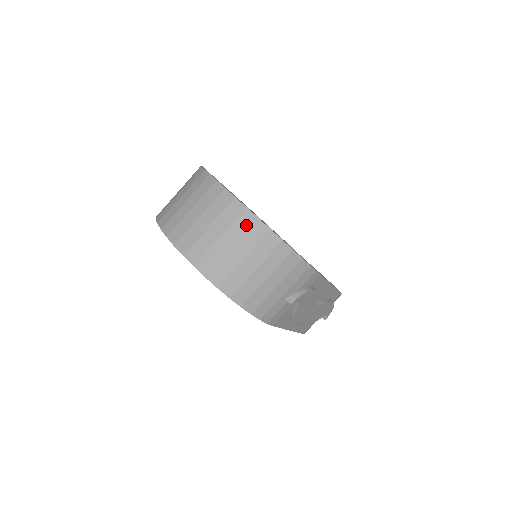
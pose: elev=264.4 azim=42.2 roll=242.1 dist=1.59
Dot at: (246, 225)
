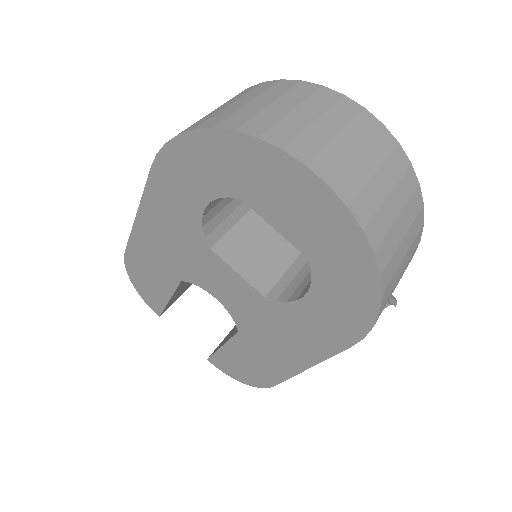
Dot at: (401, 166)
